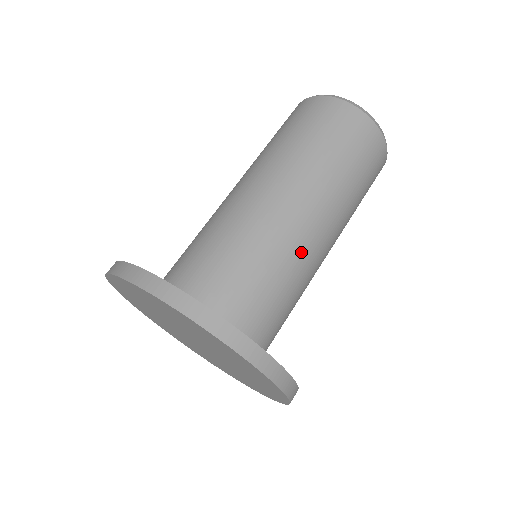
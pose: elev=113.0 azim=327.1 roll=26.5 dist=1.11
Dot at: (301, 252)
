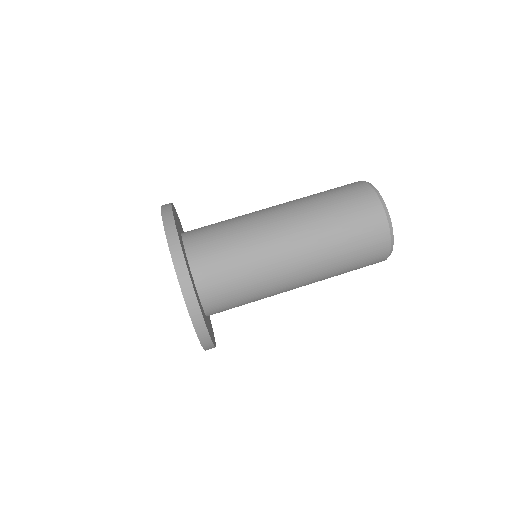
Dot at: (276, 285)
